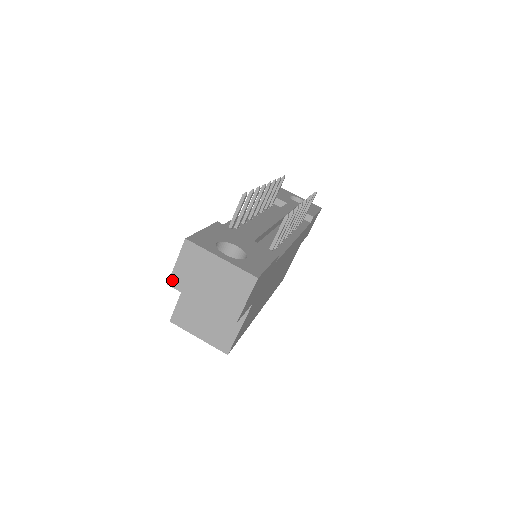
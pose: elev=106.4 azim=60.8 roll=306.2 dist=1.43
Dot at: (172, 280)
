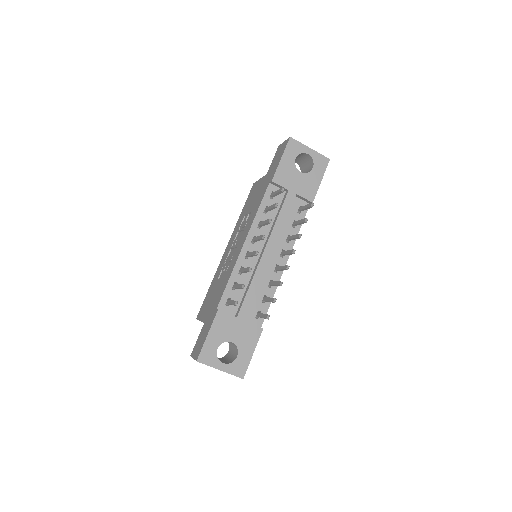
Dot at: occluded
